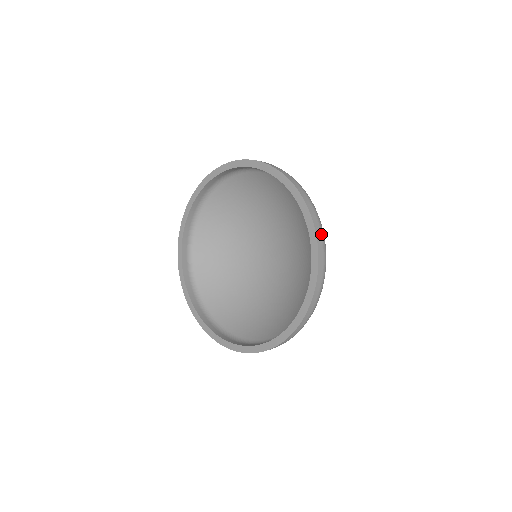
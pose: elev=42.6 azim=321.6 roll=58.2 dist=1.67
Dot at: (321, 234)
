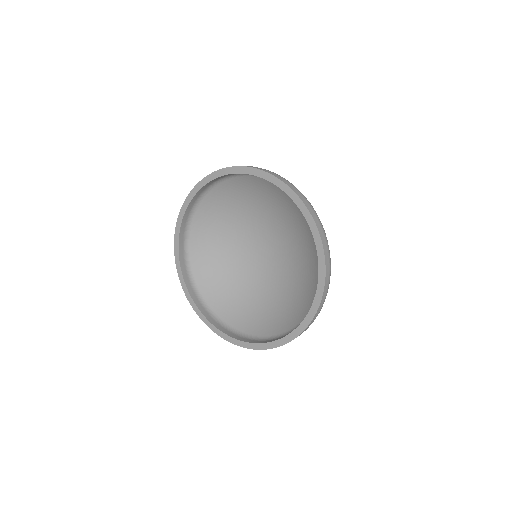
Dot at: (303, 196)
